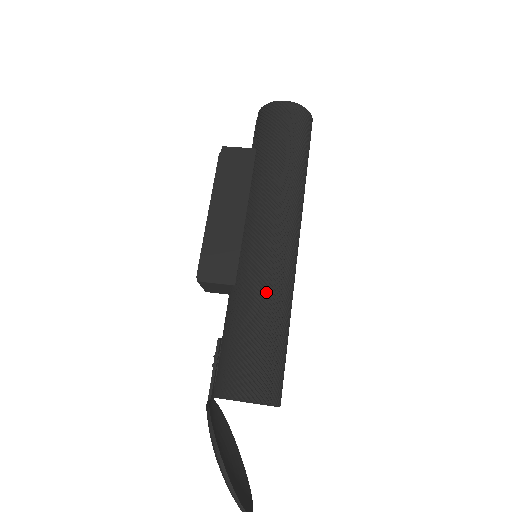
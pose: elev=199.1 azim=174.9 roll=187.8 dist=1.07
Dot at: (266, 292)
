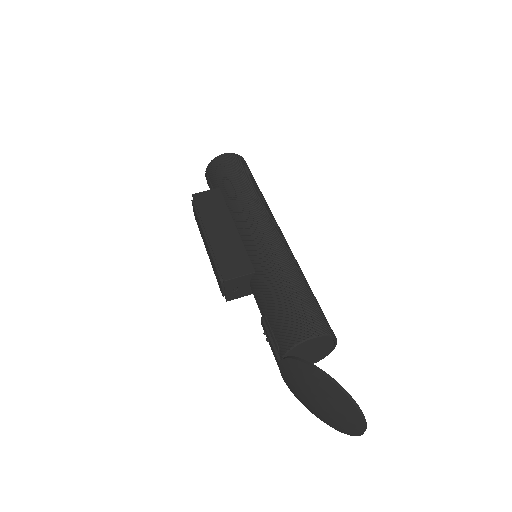
Dot at: (283, 263)
